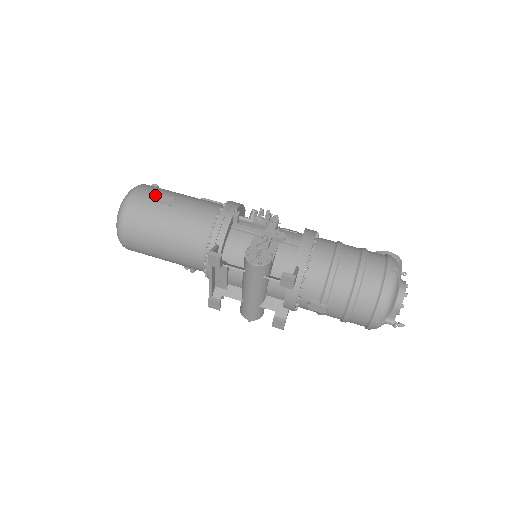
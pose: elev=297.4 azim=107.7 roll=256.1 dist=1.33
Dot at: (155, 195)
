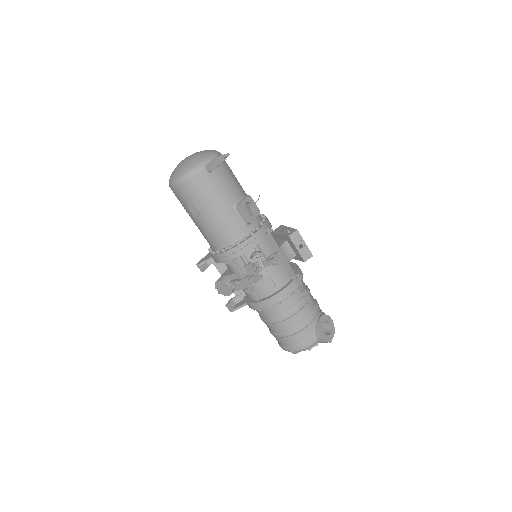
Dot at: (190, 200)
